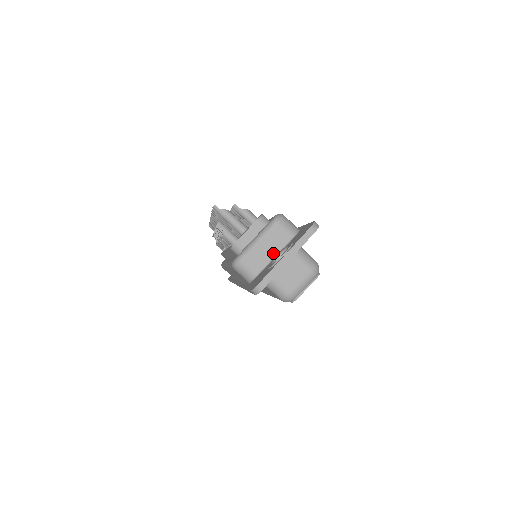
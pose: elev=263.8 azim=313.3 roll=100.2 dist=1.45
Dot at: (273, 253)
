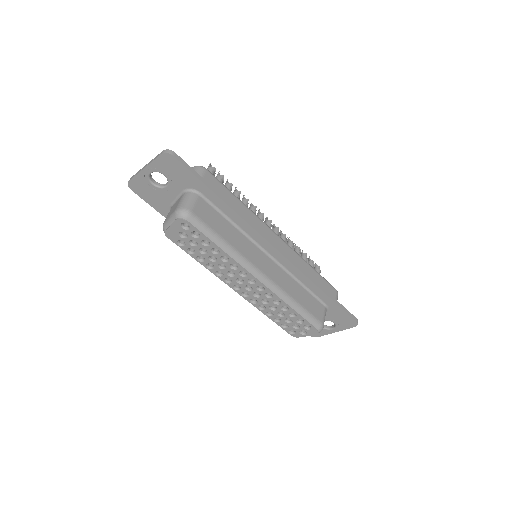
Dot at: occluded
